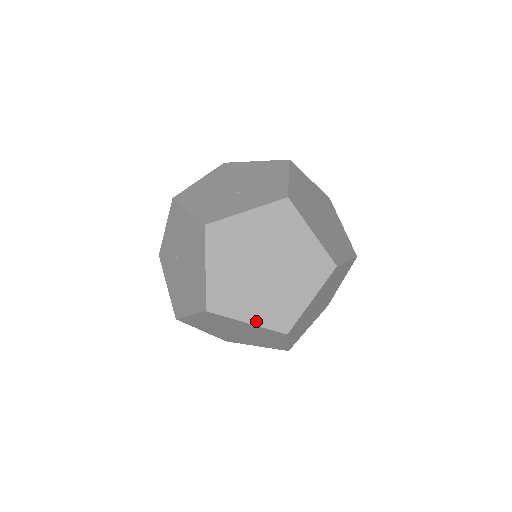
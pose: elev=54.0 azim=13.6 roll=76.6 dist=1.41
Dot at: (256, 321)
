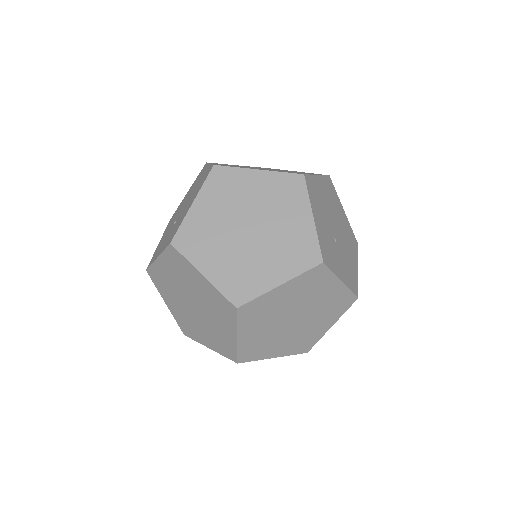
Dot at: (213, 348)
